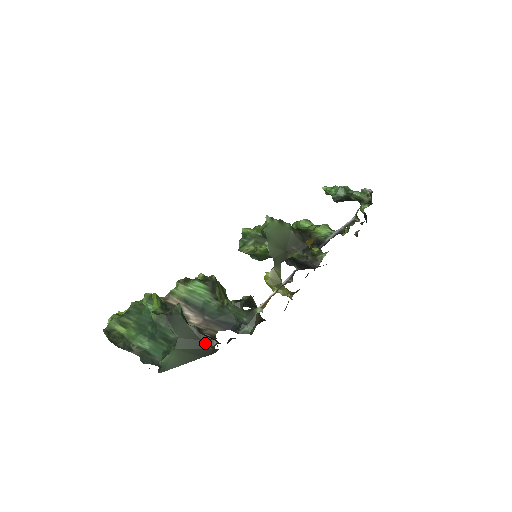
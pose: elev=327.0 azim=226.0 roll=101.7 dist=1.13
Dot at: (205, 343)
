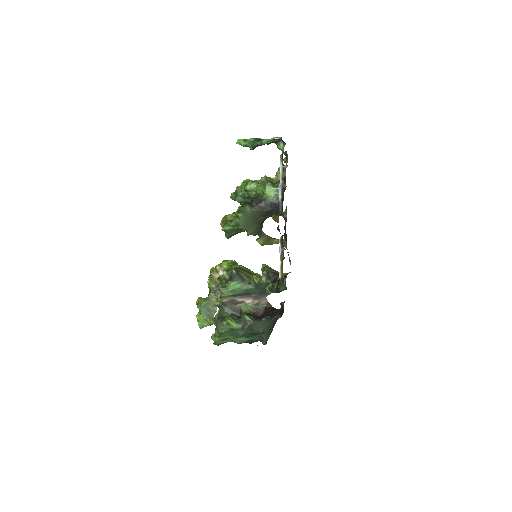
Dot at: (274, 319)
